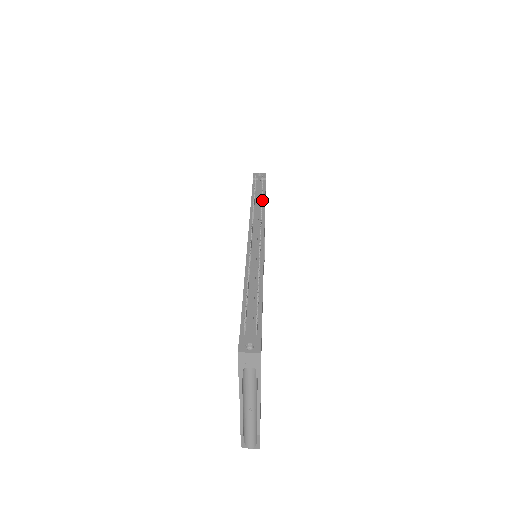
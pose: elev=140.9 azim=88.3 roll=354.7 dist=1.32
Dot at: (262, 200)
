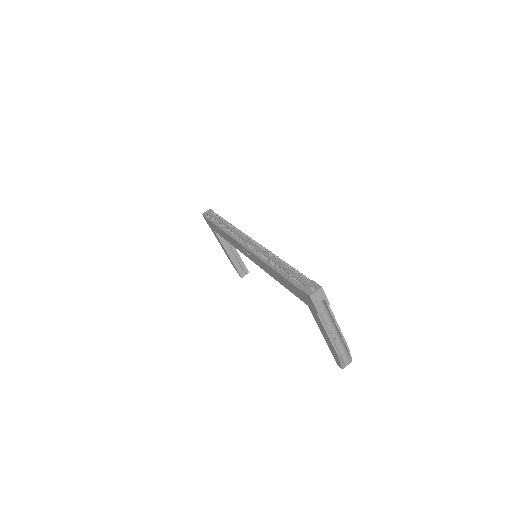
Dot at: (227, 224)
